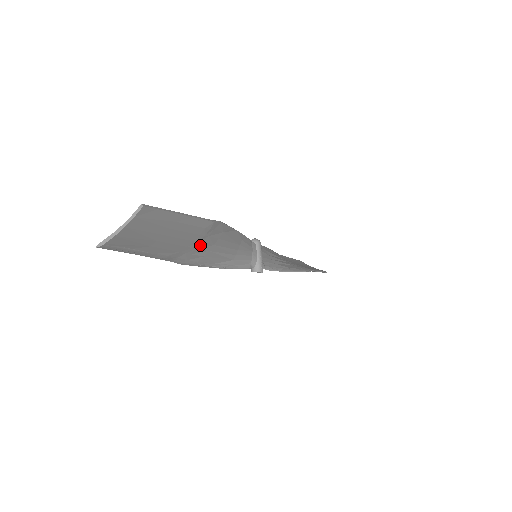
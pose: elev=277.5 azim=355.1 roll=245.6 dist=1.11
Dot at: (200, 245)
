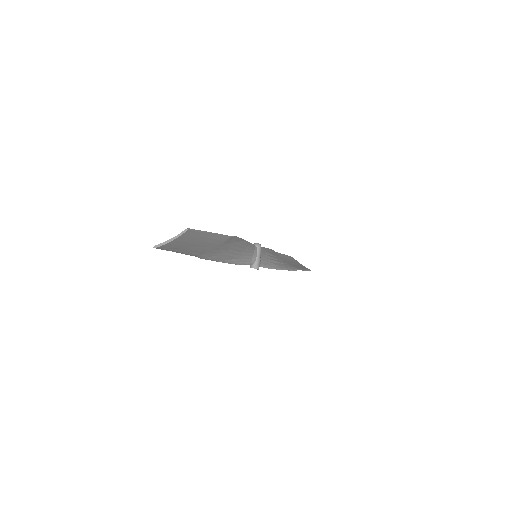
Dot at: (218, 249)
